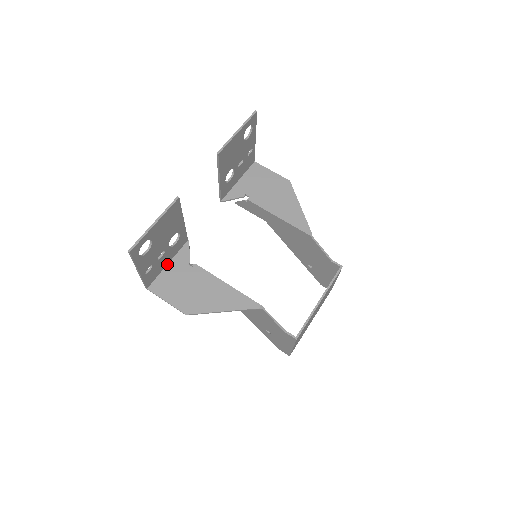
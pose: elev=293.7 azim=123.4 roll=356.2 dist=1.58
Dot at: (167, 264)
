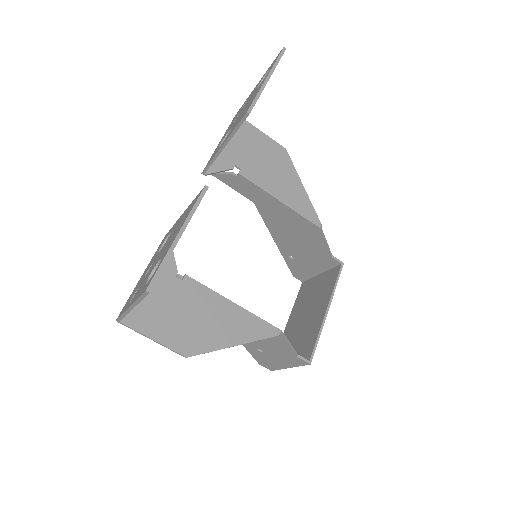
Dot at: occluded
